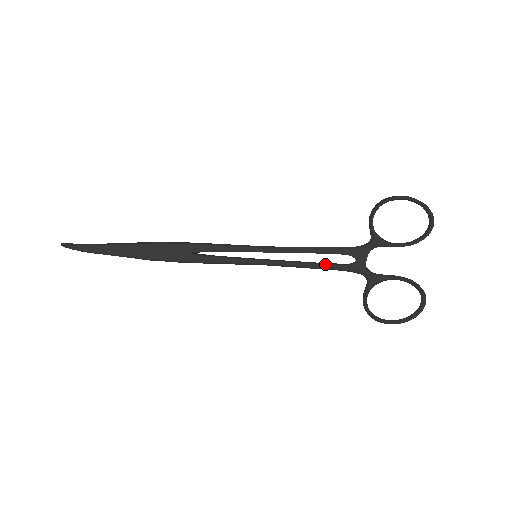
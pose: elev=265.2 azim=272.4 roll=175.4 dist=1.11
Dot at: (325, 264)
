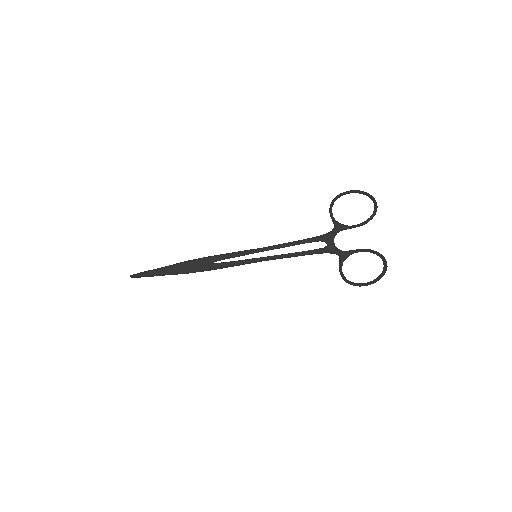
Dot at: (305, 251)
